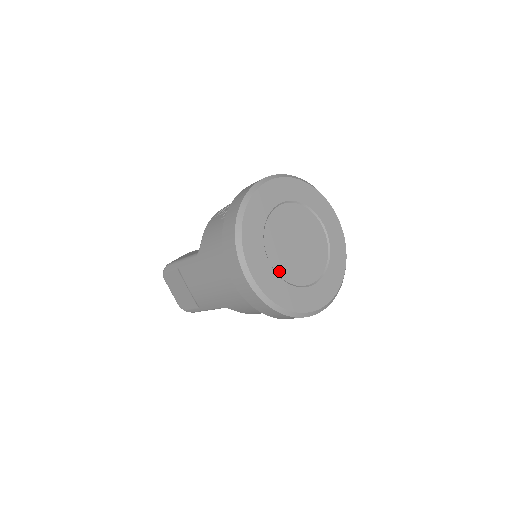
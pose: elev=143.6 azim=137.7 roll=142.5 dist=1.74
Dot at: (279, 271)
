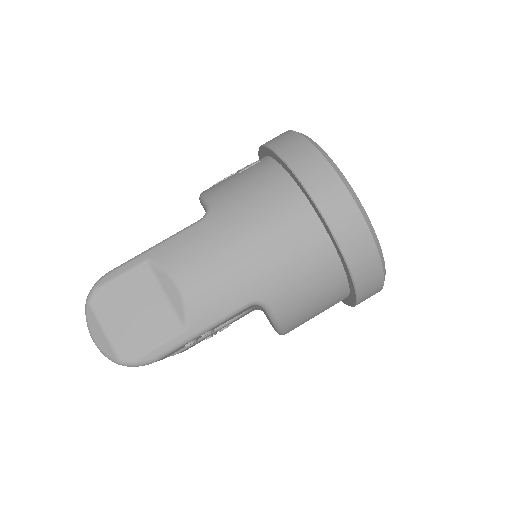
Dot at: occluded
